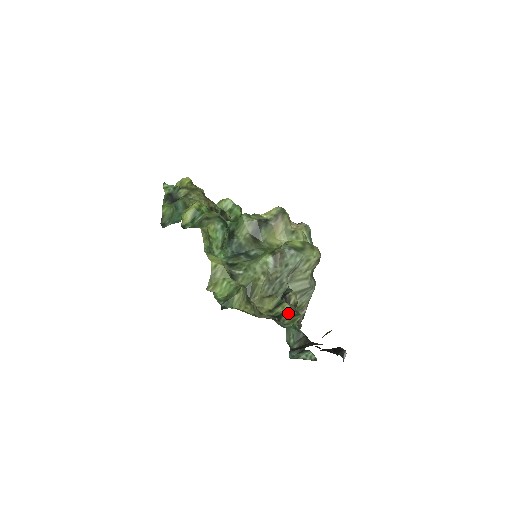
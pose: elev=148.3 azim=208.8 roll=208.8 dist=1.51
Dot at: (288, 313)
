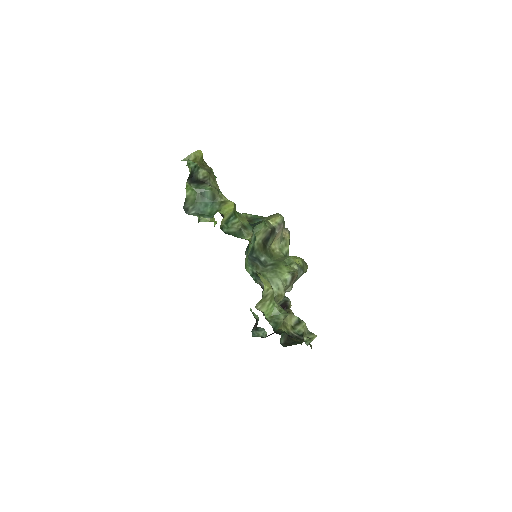
Dot at: (306, 331)
